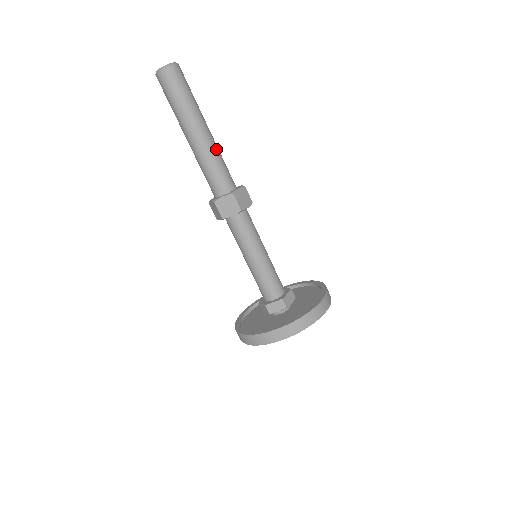
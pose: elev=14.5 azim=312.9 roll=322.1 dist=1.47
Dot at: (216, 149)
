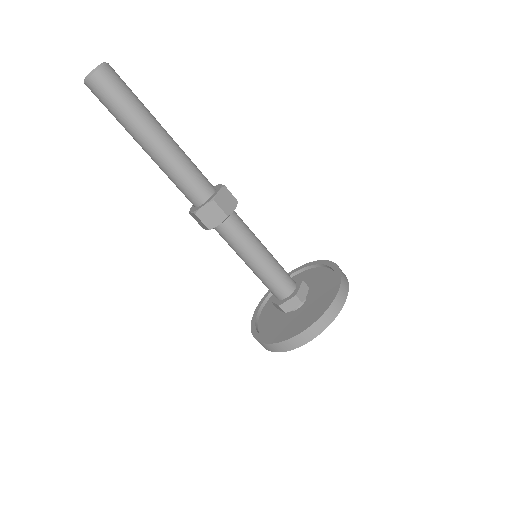
Dot at: (171, 163)
